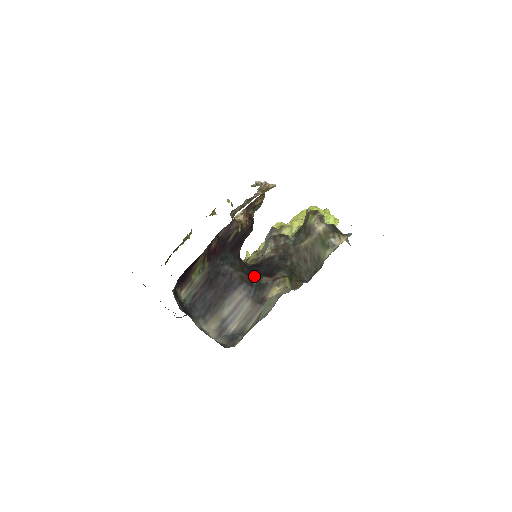
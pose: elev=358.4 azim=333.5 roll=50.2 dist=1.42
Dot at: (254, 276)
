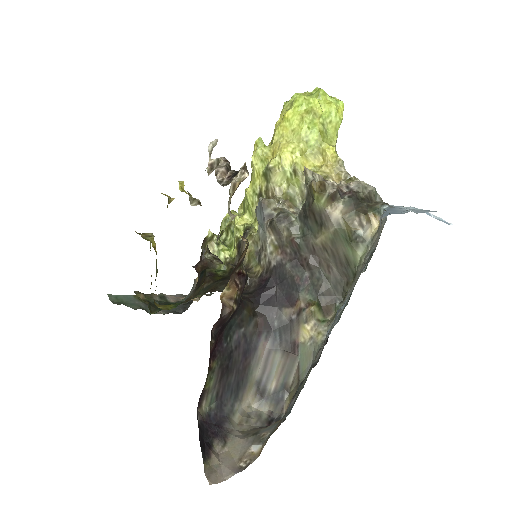
Dot at: (270, 313)
